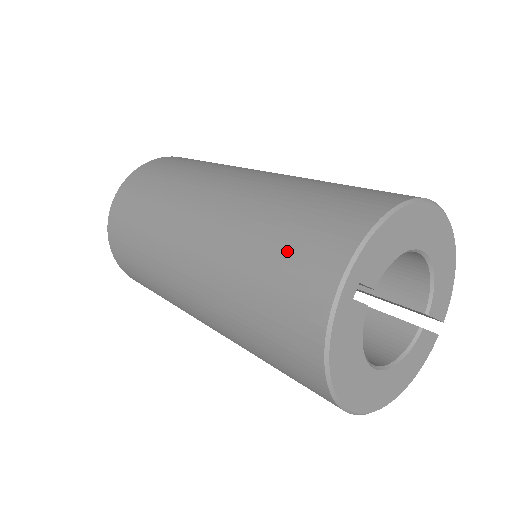
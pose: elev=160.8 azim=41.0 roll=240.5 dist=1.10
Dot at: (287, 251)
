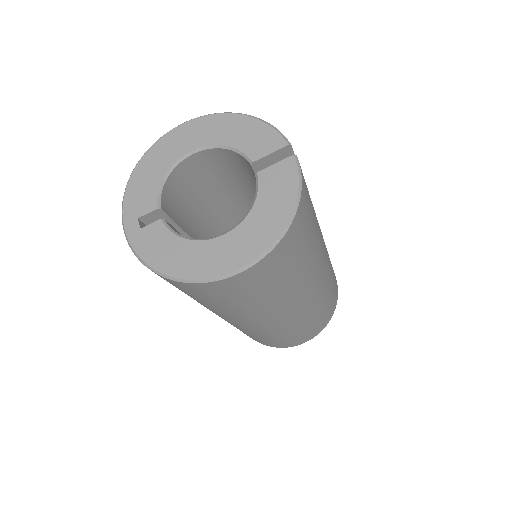
Dot at: occluded
